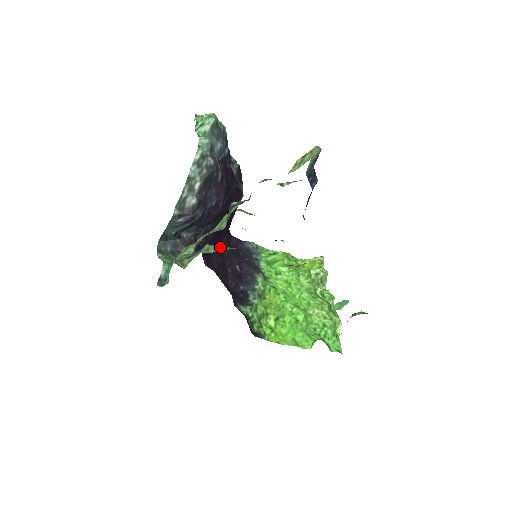
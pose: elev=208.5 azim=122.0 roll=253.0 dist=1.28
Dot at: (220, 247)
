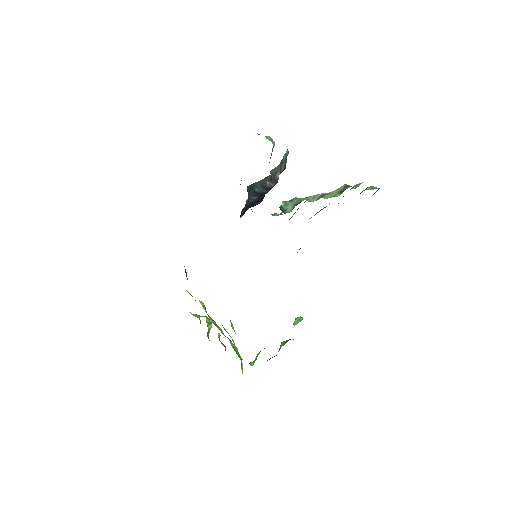
Dot at: occluded
